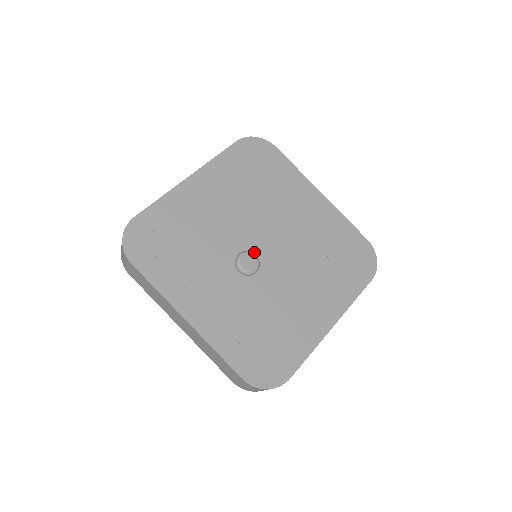
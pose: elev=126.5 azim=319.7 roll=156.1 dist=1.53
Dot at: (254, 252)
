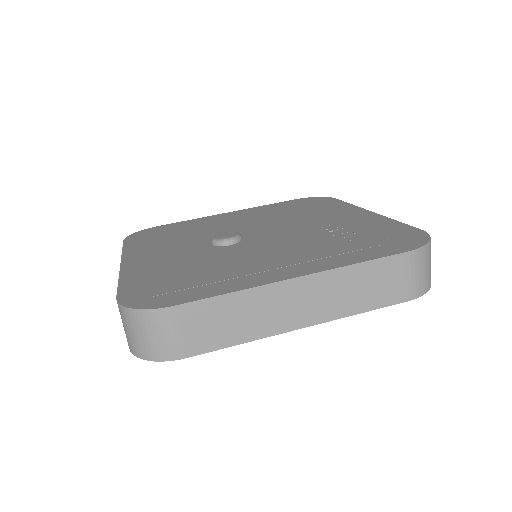
Dot at: (243, 237)
